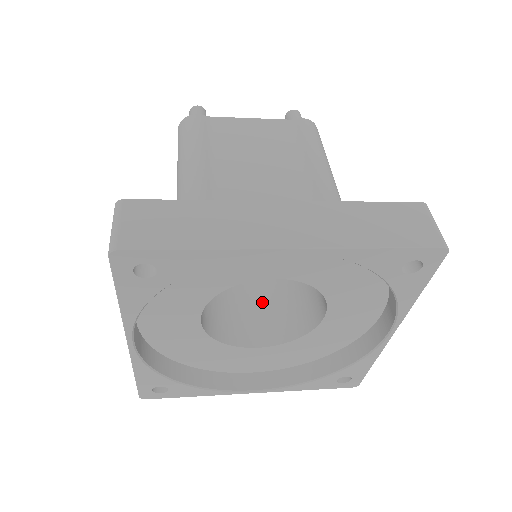
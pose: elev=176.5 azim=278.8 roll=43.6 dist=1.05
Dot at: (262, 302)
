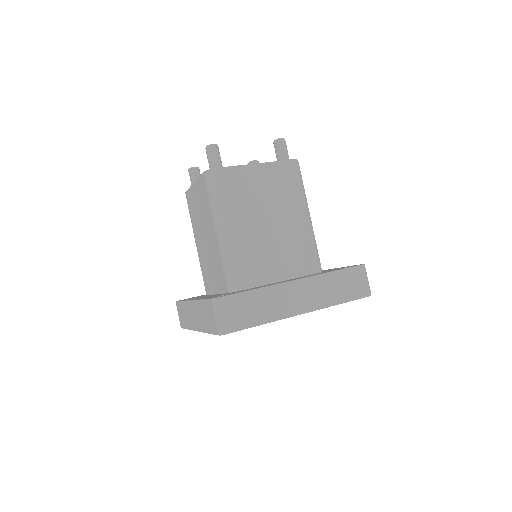
Dot at: occluded
